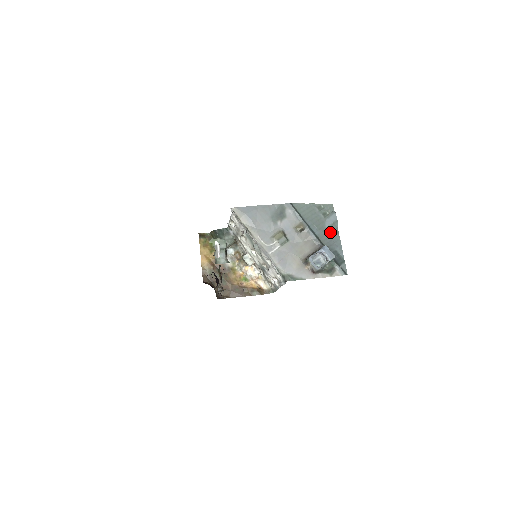
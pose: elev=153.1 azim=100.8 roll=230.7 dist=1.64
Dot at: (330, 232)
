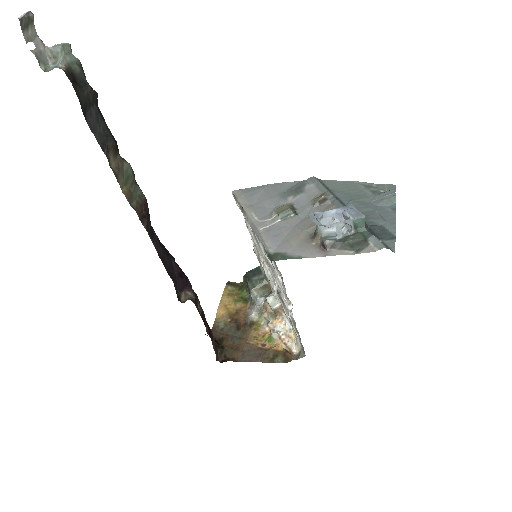
Dot at: (377, 207)
